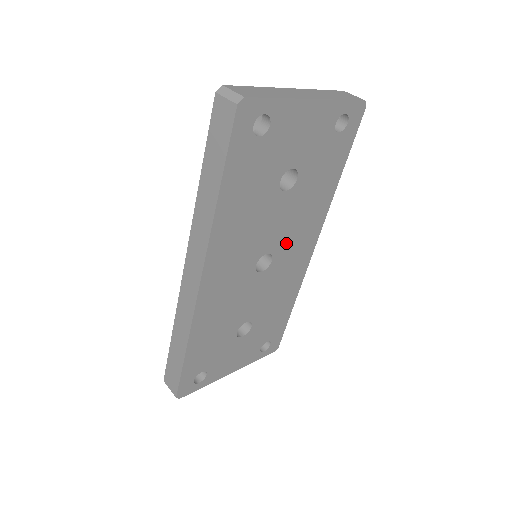
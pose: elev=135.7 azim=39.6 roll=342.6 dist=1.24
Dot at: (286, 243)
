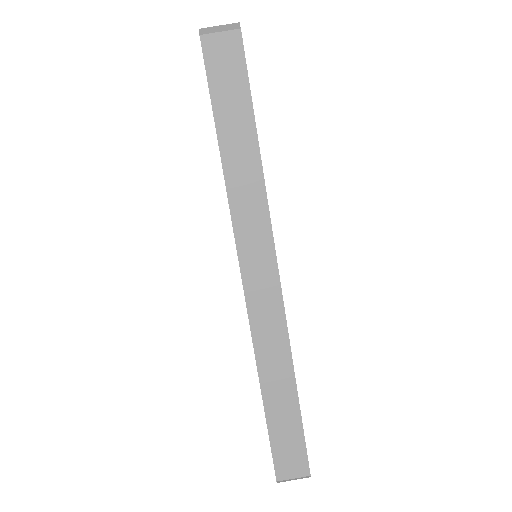
Dot at: occluded
